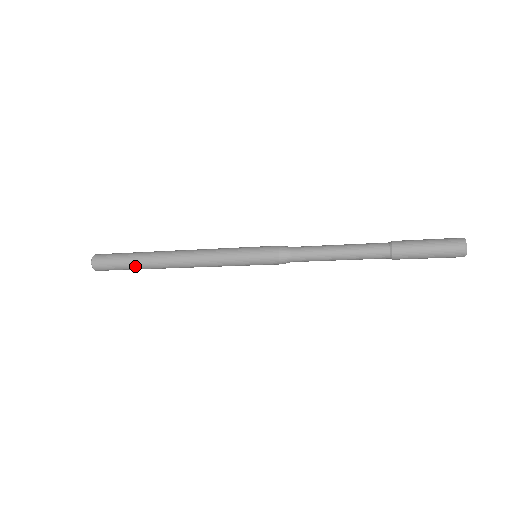
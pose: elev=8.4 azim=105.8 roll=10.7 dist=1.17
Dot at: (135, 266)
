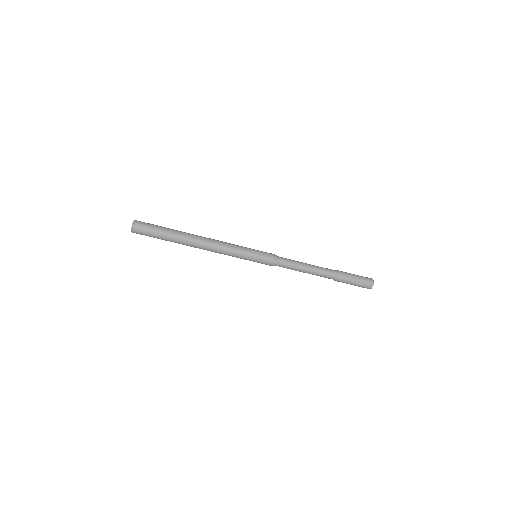
Dot at: (170, 232)
